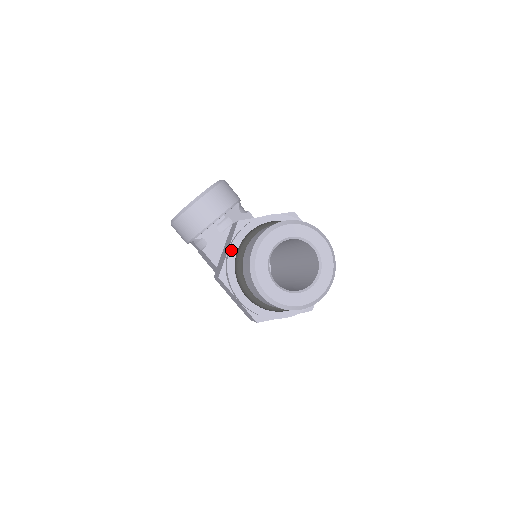
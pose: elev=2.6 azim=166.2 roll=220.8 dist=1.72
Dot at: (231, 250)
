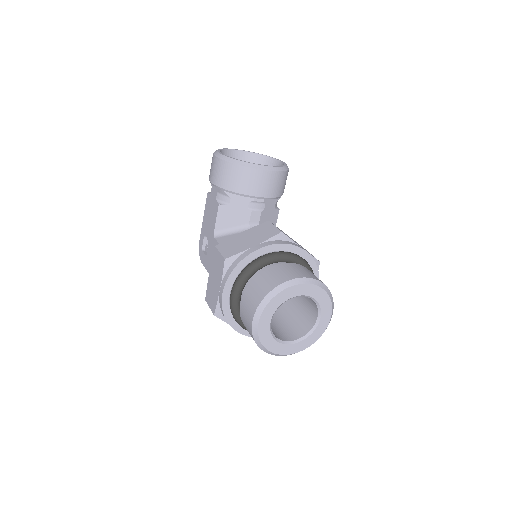
Dot at: (257, 251)
